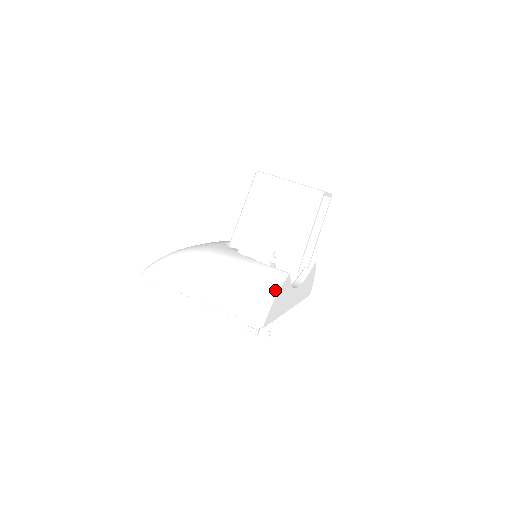
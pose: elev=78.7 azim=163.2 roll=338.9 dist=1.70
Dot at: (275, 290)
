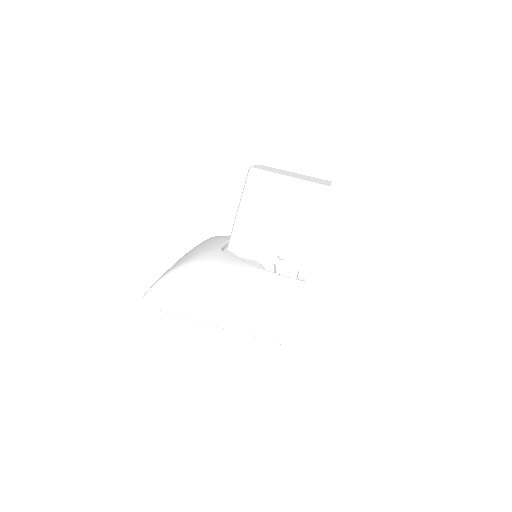
Dot at: (296, 305)
